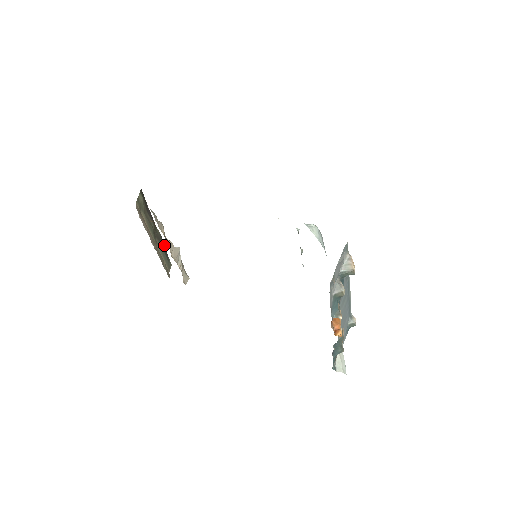
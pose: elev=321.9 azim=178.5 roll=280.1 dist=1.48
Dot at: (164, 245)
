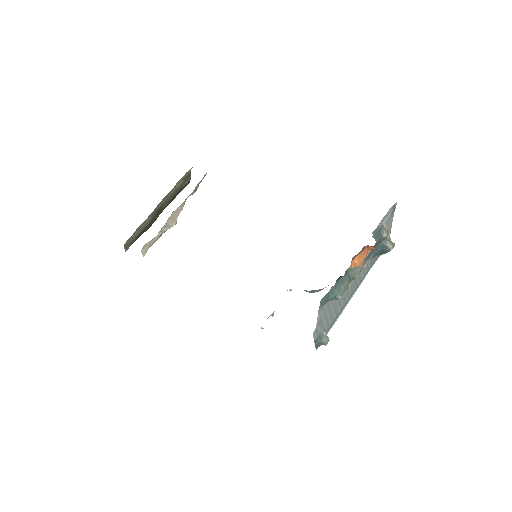
Dot at: (145, 231)
